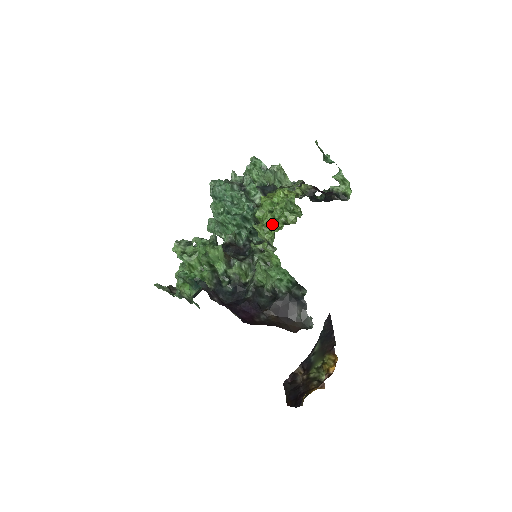
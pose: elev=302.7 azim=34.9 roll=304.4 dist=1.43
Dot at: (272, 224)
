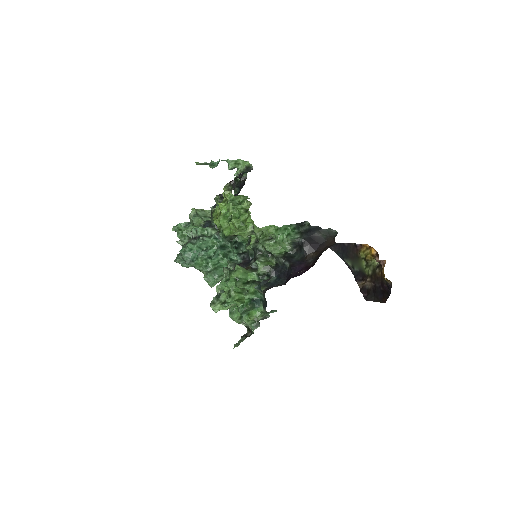
Dot at: (242, 221)
